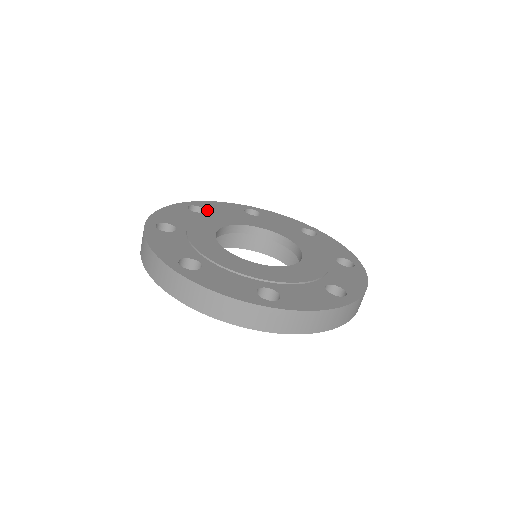
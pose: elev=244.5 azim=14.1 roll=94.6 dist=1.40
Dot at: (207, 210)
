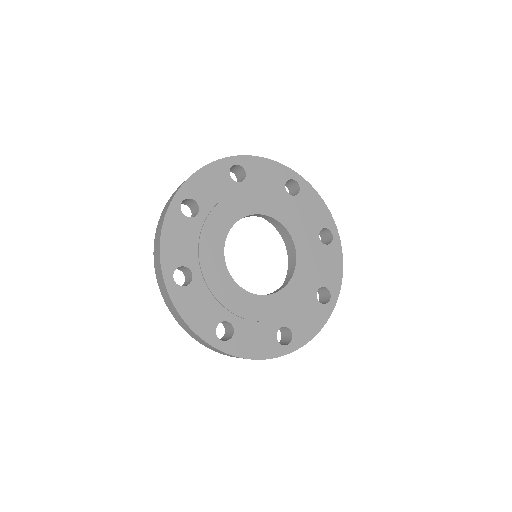
Dot at: (247, 177)
